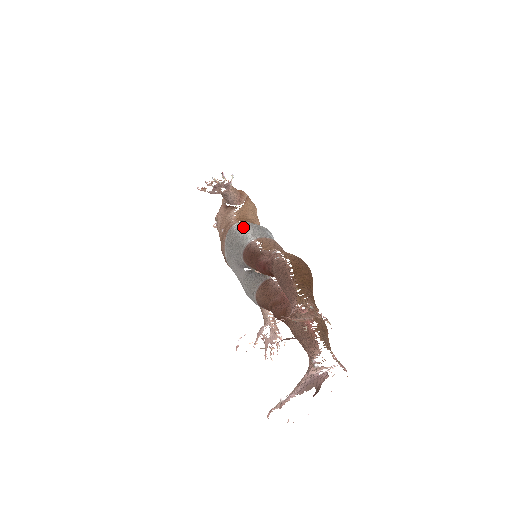
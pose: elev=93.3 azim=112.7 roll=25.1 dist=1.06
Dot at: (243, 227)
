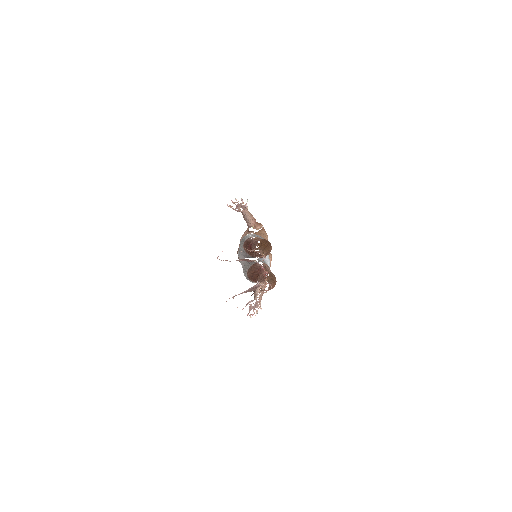
Dot at: occluded
